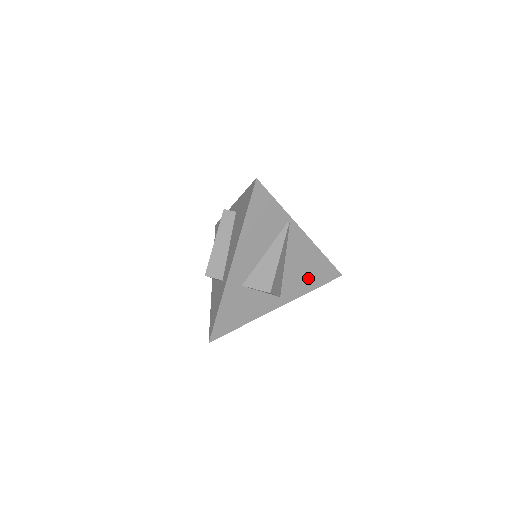
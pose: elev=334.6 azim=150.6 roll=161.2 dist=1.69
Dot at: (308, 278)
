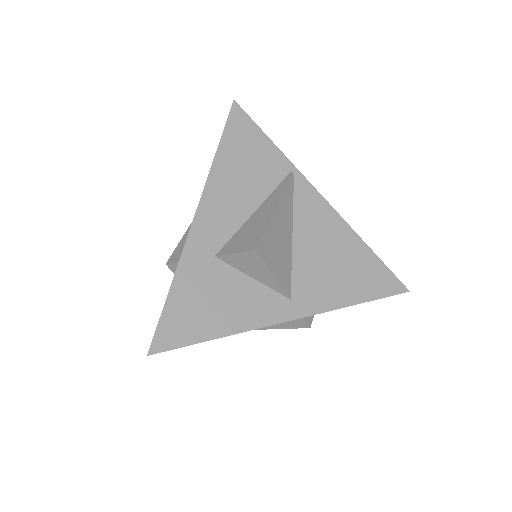
Dot at: (342, 278)
